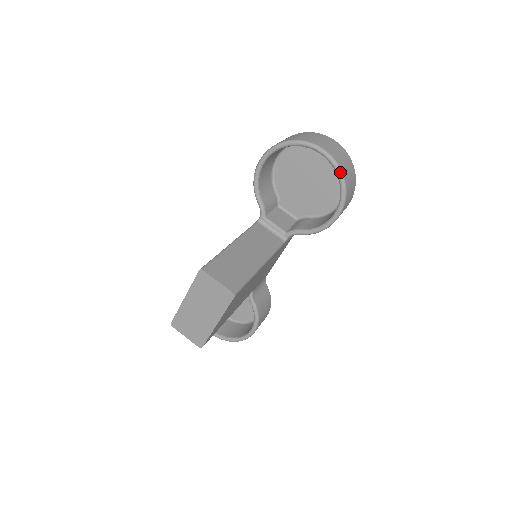
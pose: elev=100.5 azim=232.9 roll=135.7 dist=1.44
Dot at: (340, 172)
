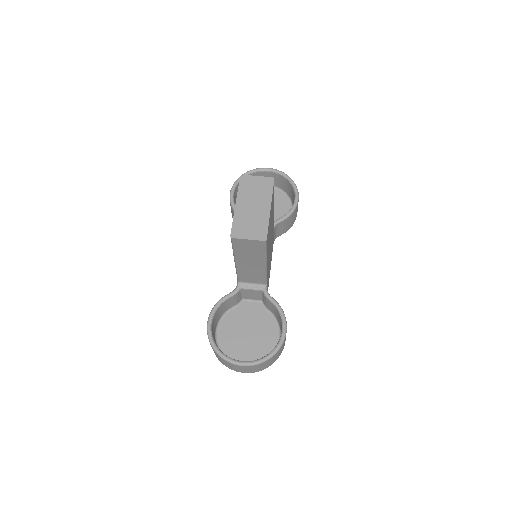
Dot at: (284, 173)
